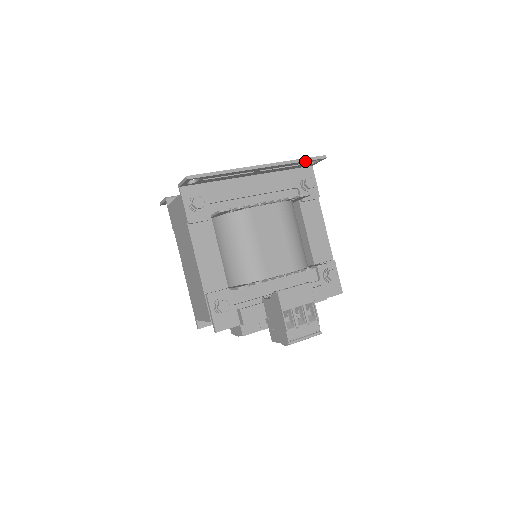
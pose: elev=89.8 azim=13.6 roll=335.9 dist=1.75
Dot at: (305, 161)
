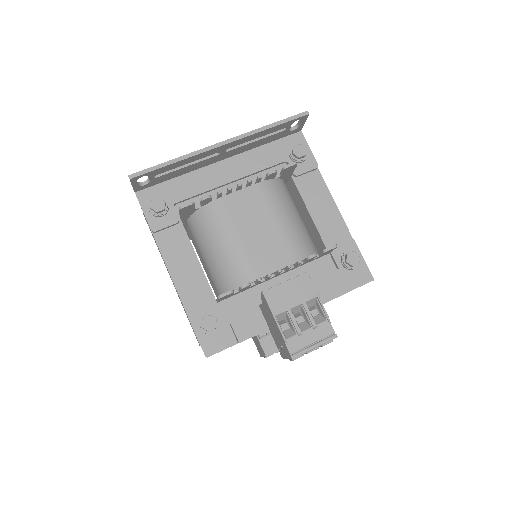
Dot at: (280, 124)
